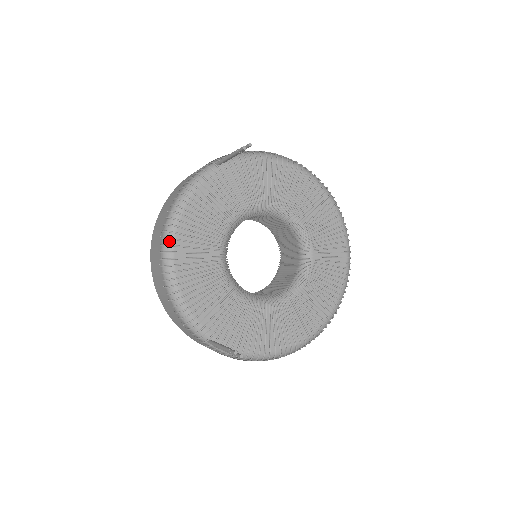
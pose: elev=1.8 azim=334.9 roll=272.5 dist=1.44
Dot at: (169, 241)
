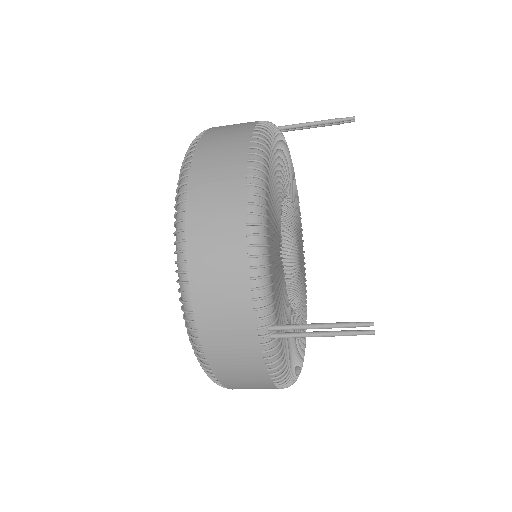
Dot at: (263, 167)
